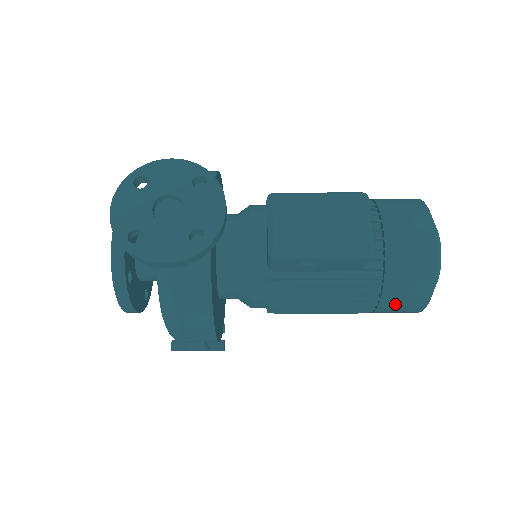
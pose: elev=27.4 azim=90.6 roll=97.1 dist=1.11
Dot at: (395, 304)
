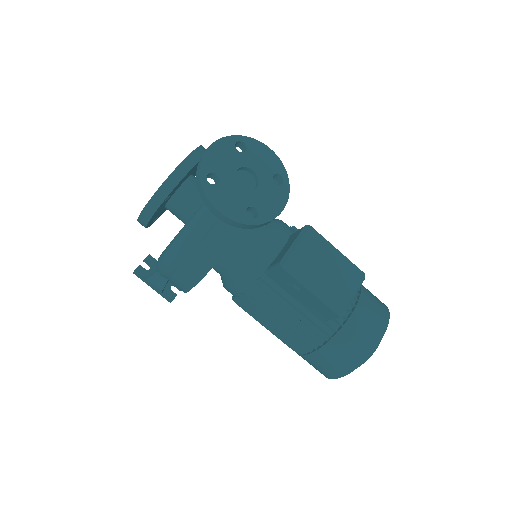
Dot at: (323, 360)
